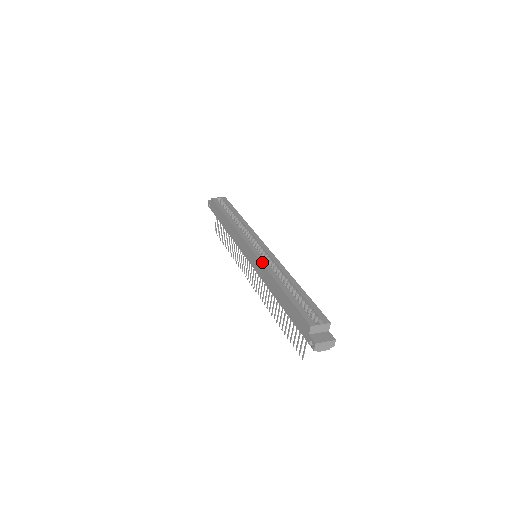
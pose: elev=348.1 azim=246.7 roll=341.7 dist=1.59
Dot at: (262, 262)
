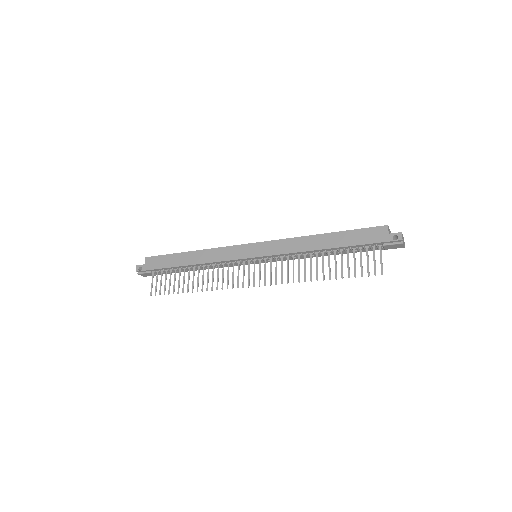
Dot at: (282, 239)
